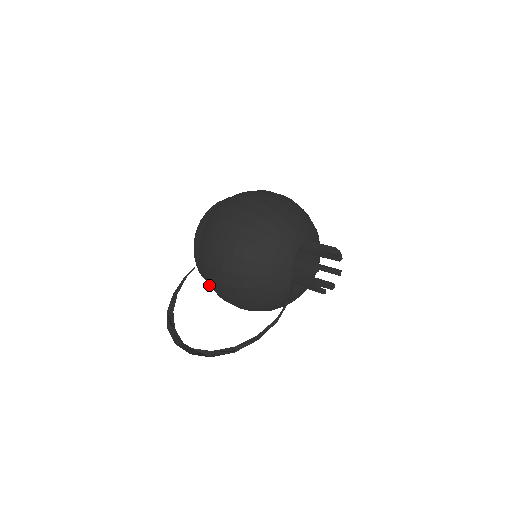
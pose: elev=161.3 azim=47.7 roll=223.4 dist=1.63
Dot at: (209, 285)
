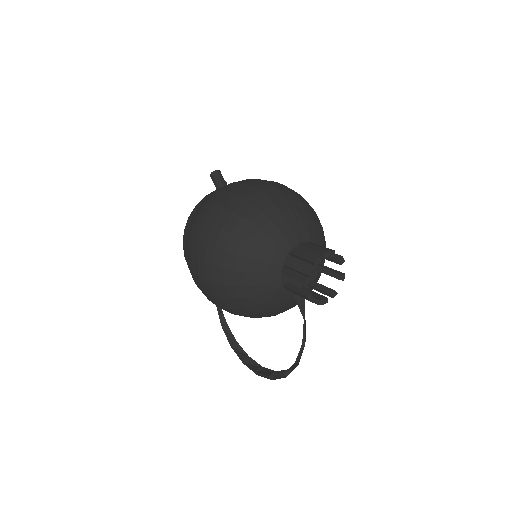
Dot at: occluded
